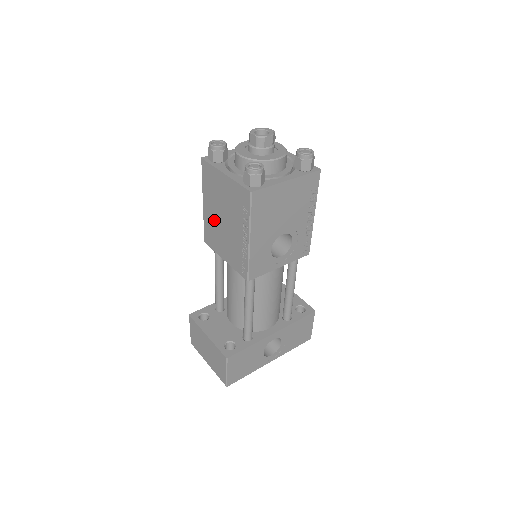
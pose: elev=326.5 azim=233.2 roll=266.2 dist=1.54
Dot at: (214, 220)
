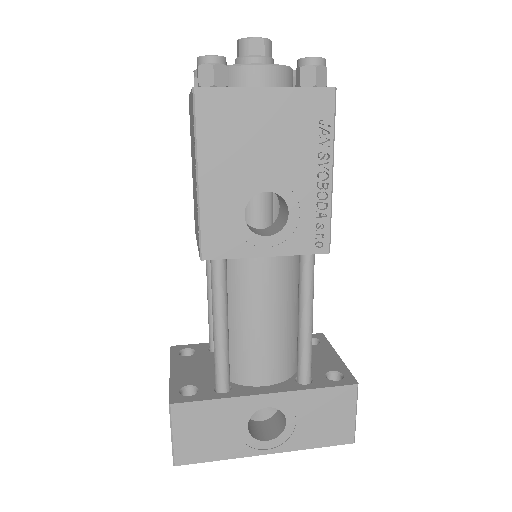
Dot at: (193, 183)
